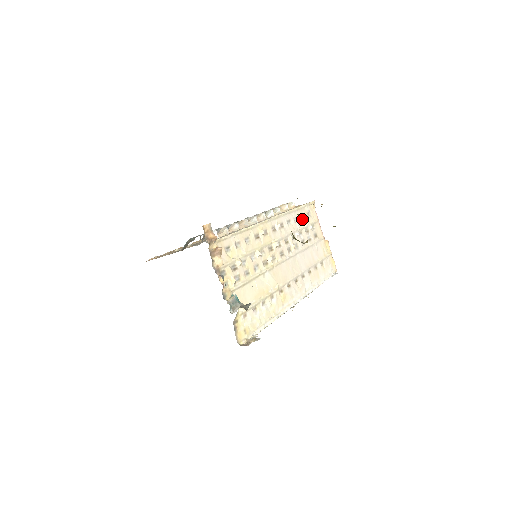
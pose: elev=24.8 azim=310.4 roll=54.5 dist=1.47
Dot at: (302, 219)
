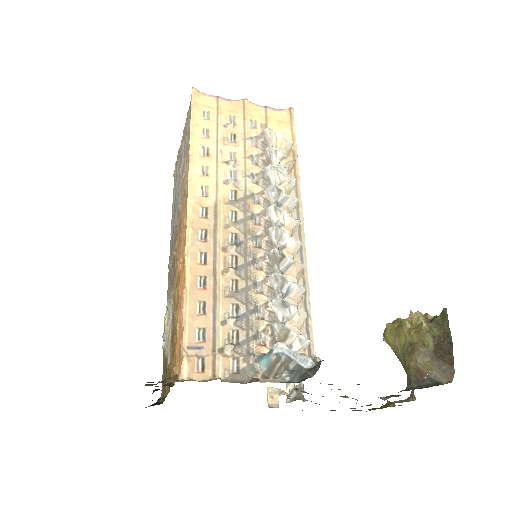
Dot at: occluded
